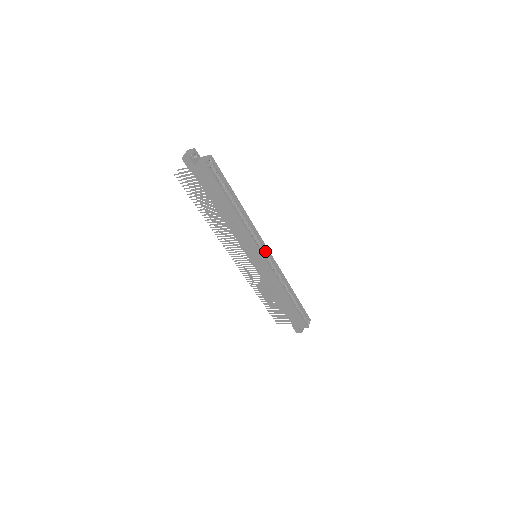
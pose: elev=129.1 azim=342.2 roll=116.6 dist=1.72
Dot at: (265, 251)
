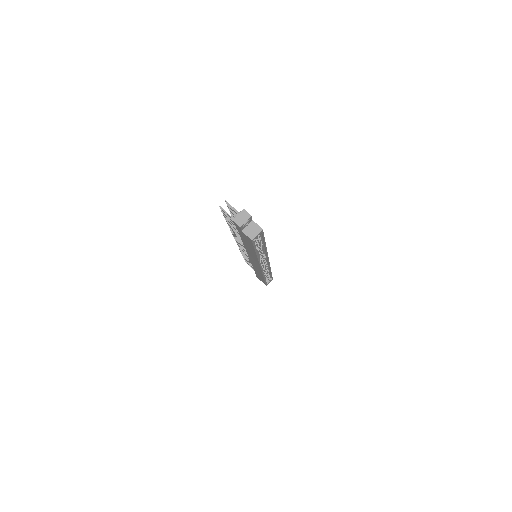
Dot at: (265, 261)
